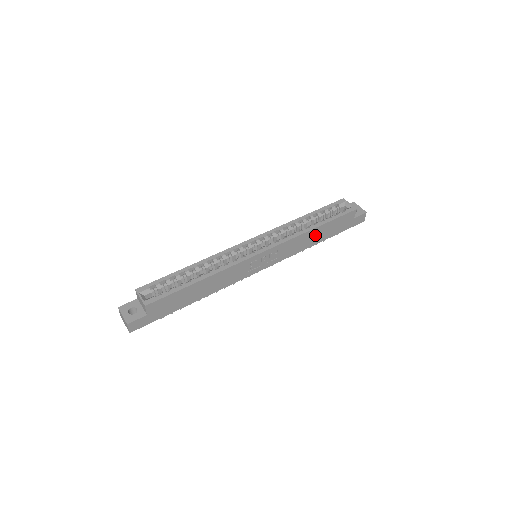
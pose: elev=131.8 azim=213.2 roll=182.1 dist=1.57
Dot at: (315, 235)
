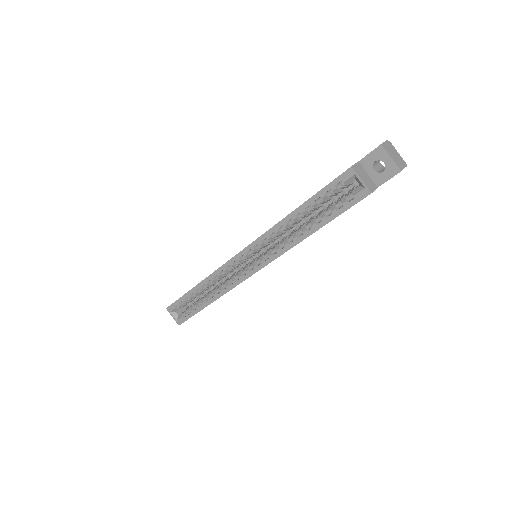
Dot at: occluded
